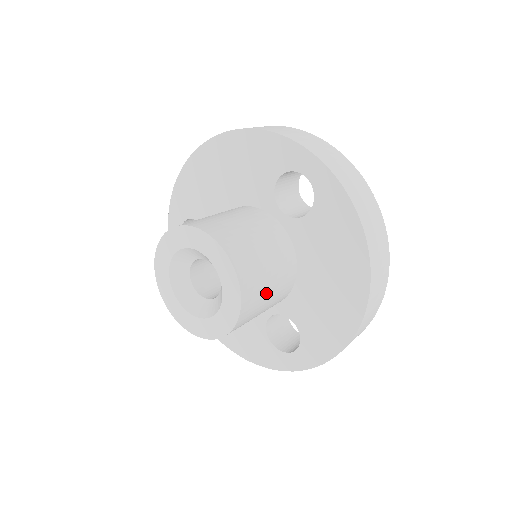
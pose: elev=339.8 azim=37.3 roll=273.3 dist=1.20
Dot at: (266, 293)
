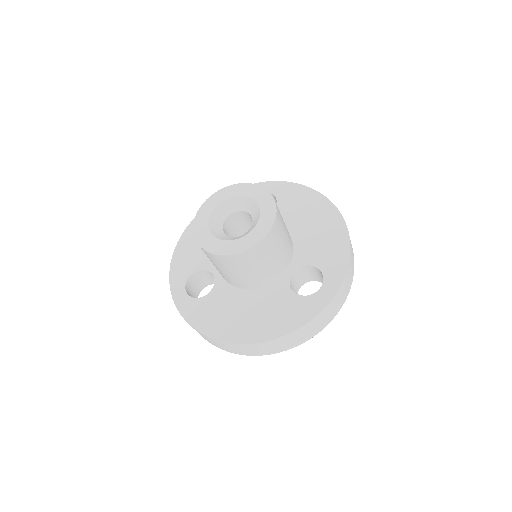
Dot at: occluded
